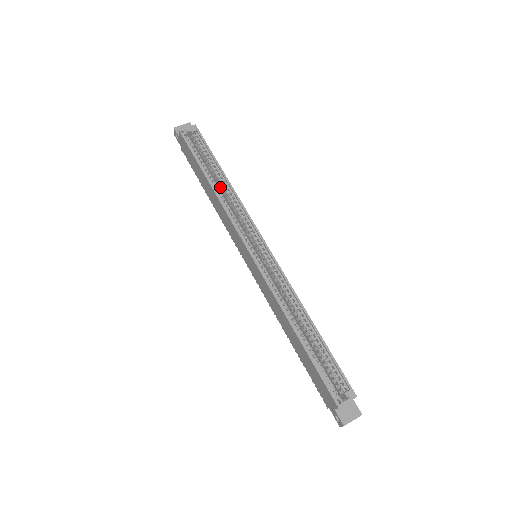
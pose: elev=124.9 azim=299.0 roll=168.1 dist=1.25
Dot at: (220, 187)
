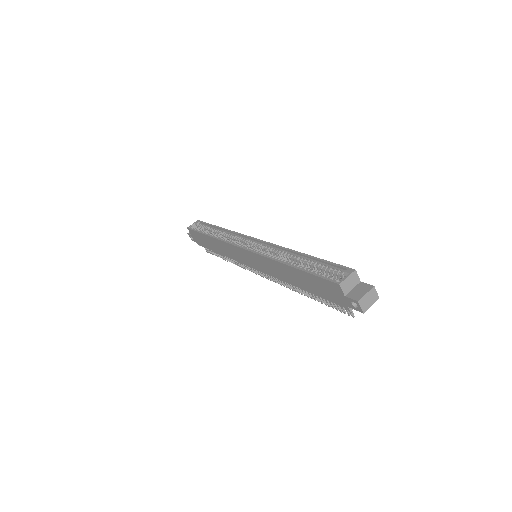
Dot at: occluded
